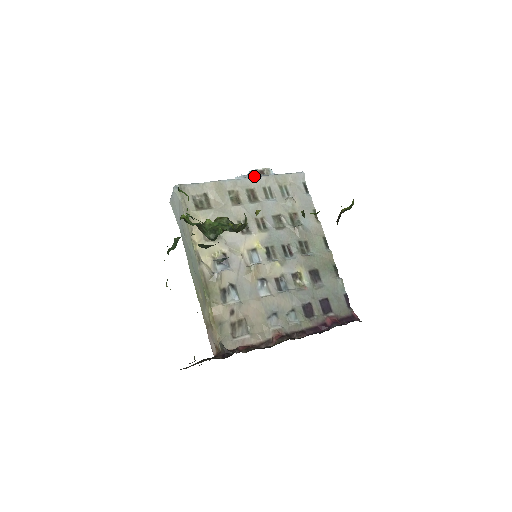
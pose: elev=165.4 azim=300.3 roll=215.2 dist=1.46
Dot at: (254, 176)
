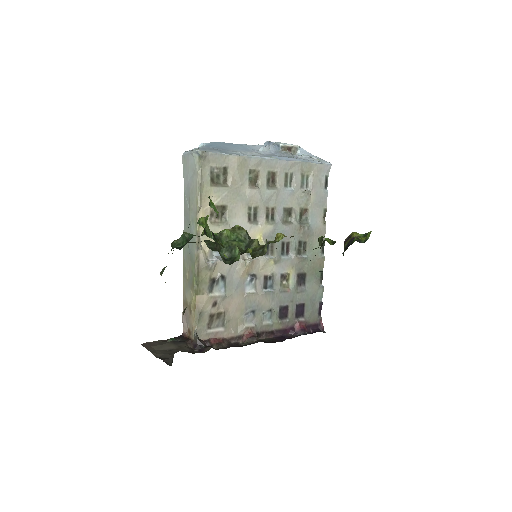
Dot at: (281, 157)
